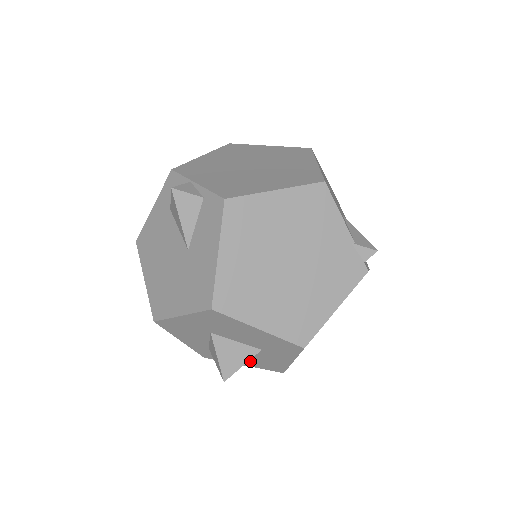
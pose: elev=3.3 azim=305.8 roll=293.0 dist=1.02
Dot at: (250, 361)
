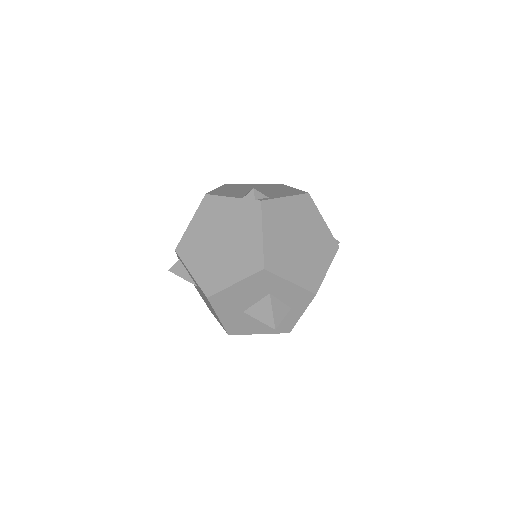
Dot at: (293, 308)
